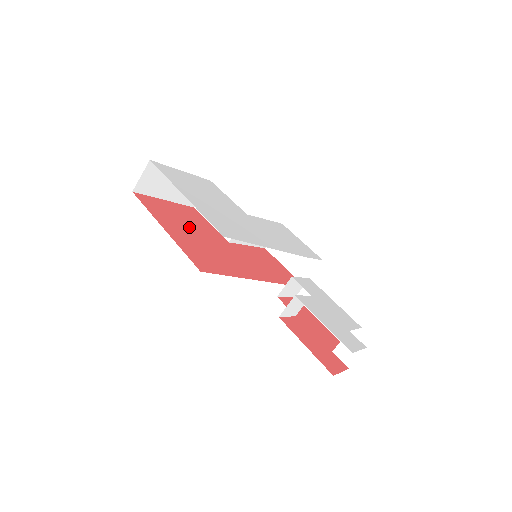
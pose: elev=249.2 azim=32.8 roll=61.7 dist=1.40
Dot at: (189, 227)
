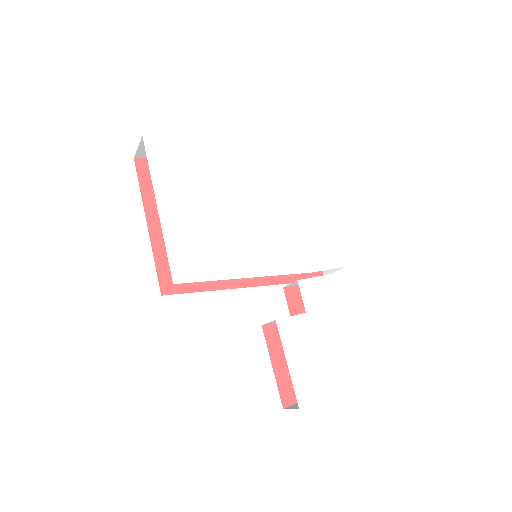
Dot at: occluded
